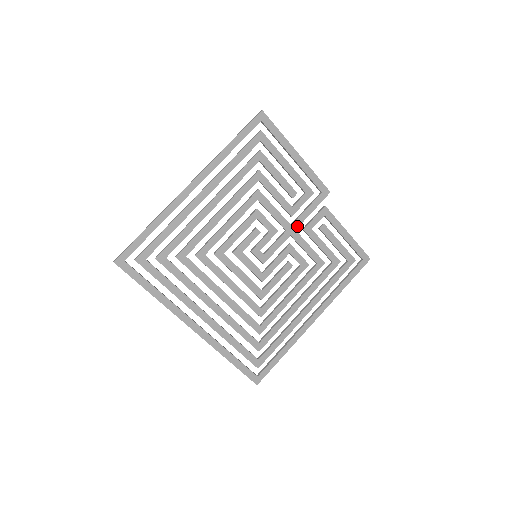
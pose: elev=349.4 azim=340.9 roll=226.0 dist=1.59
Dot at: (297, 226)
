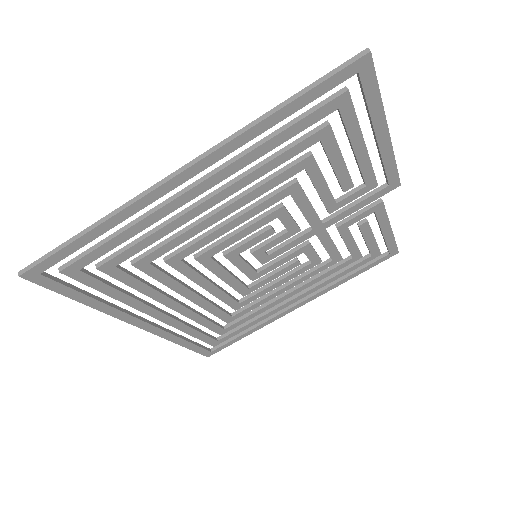
Dot at: (330, 224)
